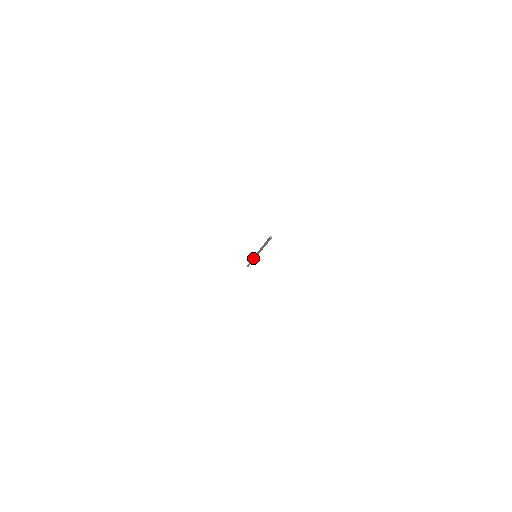
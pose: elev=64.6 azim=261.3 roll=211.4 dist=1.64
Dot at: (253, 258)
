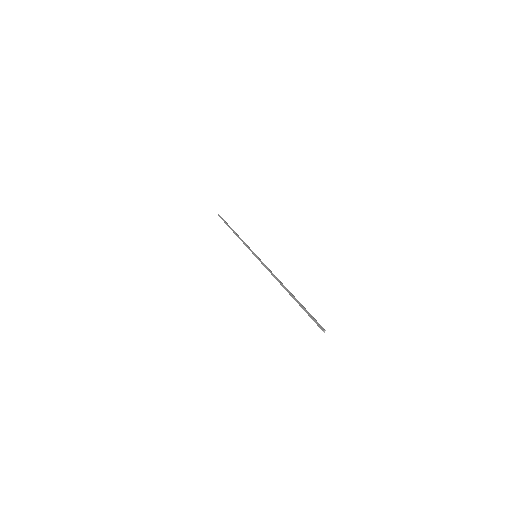
Dot at: occluded
